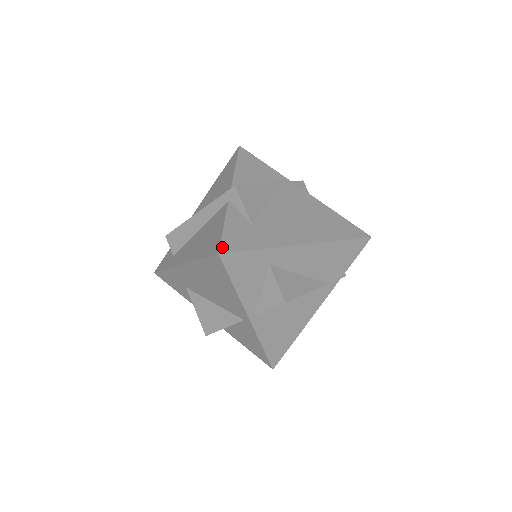
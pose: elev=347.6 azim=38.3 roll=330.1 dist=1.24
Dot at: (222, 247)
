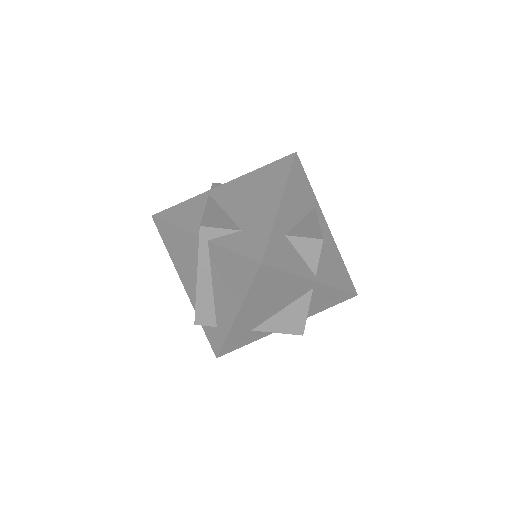
Dot at: (256, 259)
